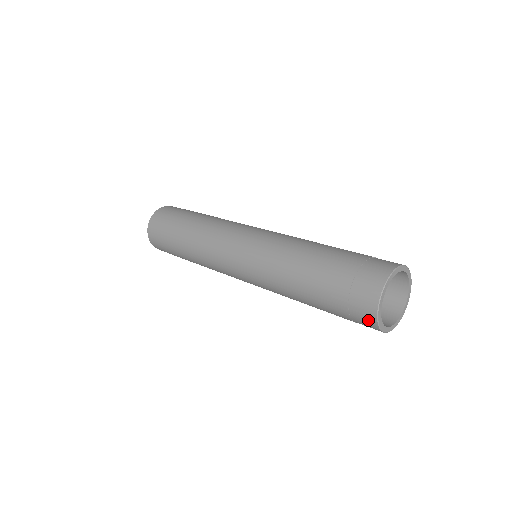
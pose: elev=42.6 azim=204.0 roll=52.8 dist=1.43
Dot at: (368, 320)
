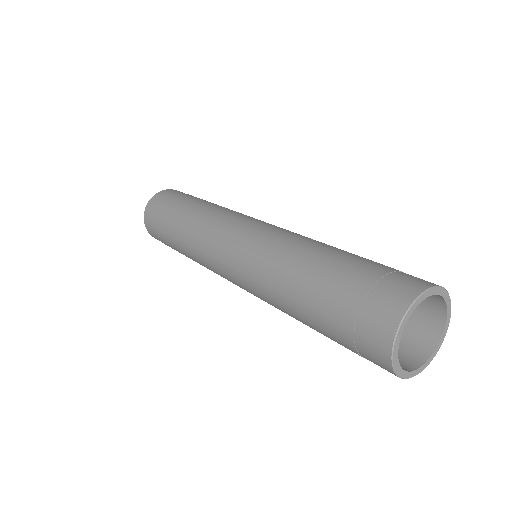
Dot at: (392, 306)
